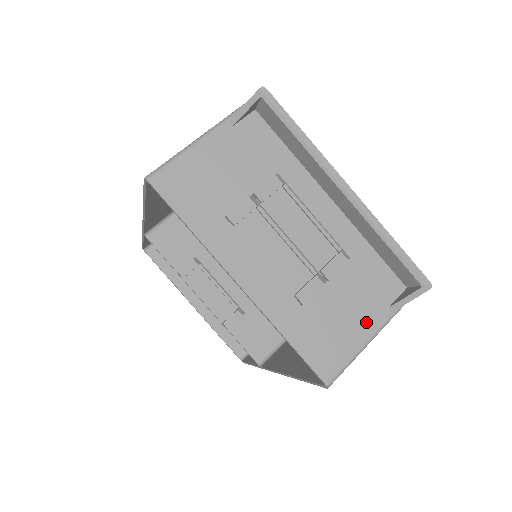
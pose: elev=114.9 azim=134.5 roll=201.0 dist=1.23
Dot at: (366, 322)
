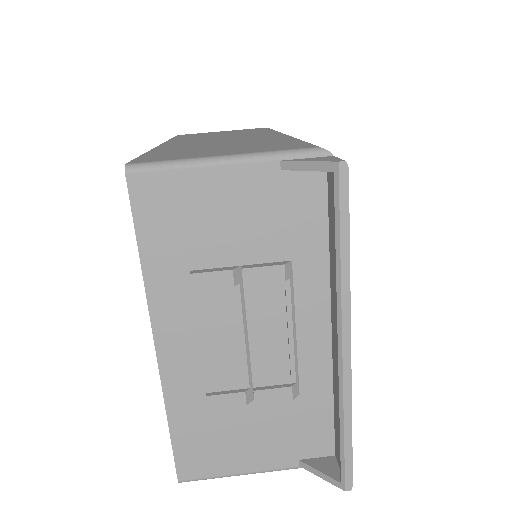
Dot at: (264, 457)
